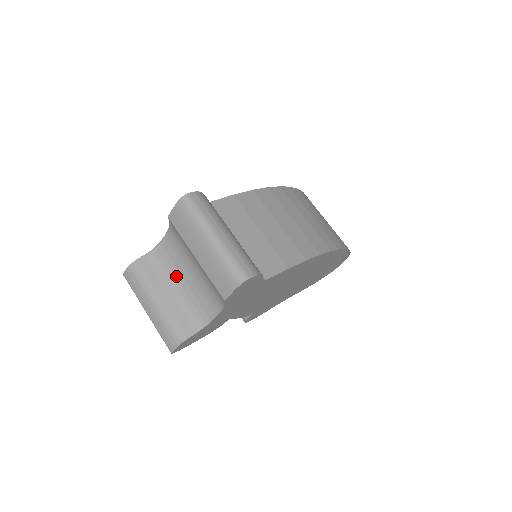
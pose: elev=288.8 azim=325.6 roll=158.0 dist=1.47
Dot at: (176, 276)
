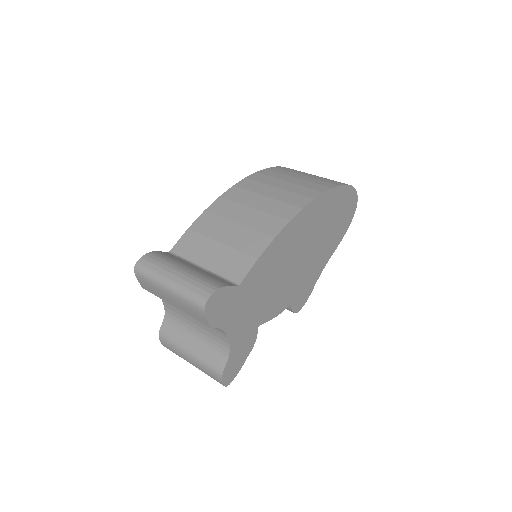
Dot at: (189, 324)
